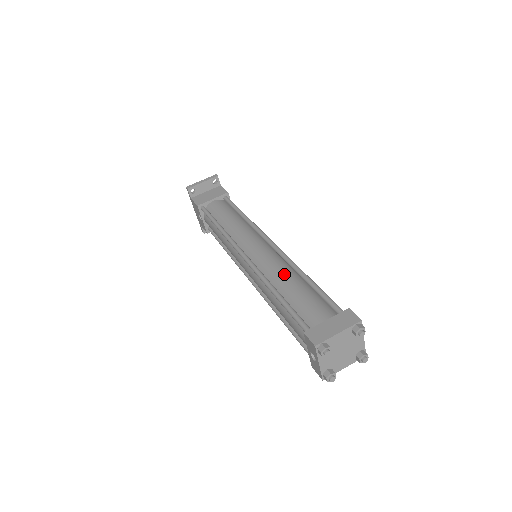
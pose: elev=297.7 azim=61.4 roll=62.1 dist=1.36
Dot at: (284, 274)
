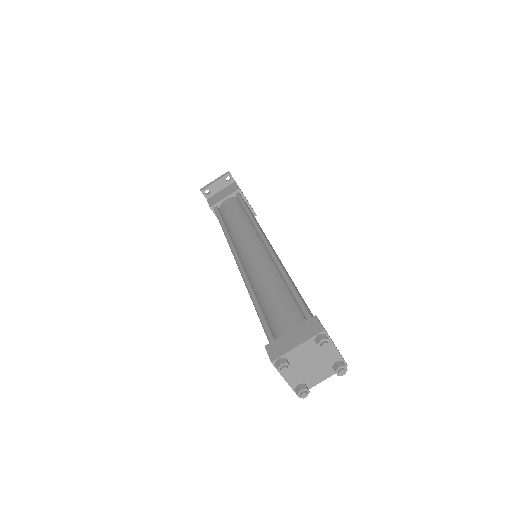
Dot at: (266, 277)
